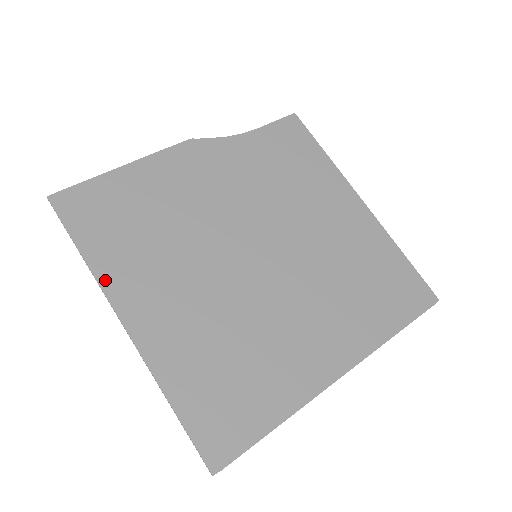
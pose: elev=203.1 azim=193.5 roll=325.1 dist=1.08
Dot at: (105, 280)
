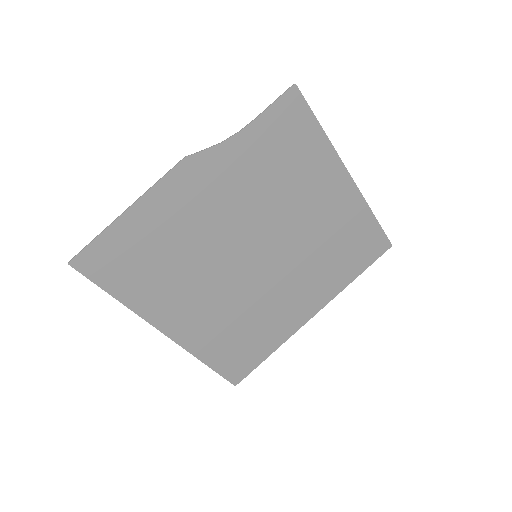
Dot at: (142, 311)
